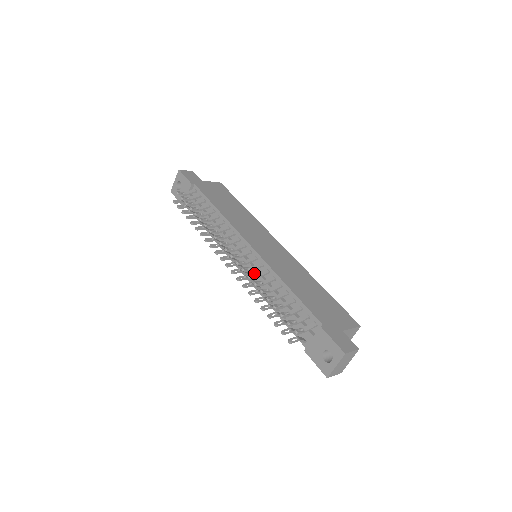
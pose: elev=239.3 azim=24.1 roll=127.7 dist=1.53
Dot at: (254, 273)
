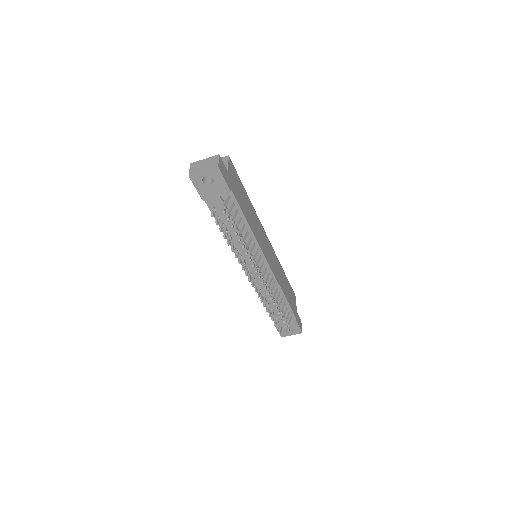
Dot at: occluded
